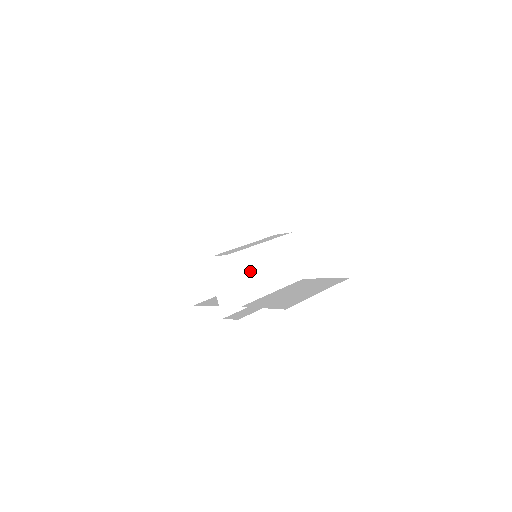
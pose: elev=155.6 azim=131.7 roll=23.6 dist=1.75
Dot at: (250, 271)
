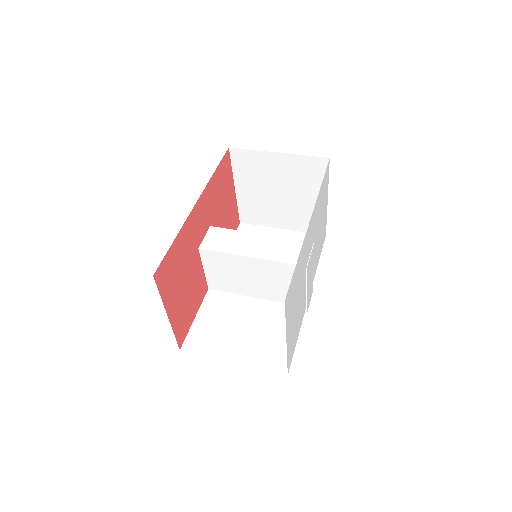
Dot at: (227, 271)
